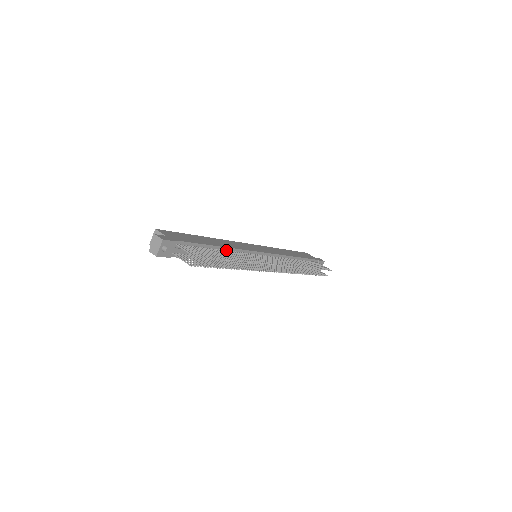
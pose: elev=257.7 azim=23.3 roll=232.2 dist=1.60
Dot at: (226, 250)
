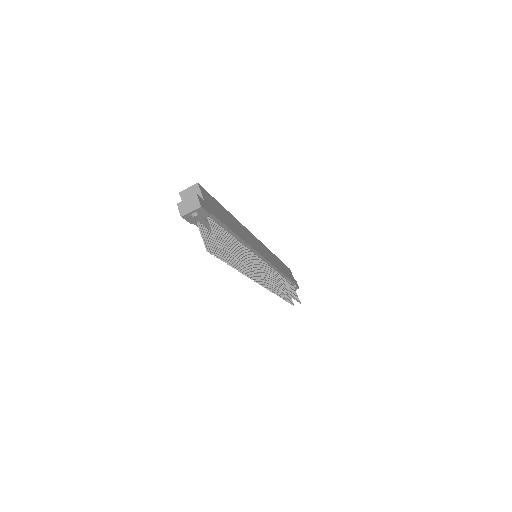
Dot at: (241, 242)
